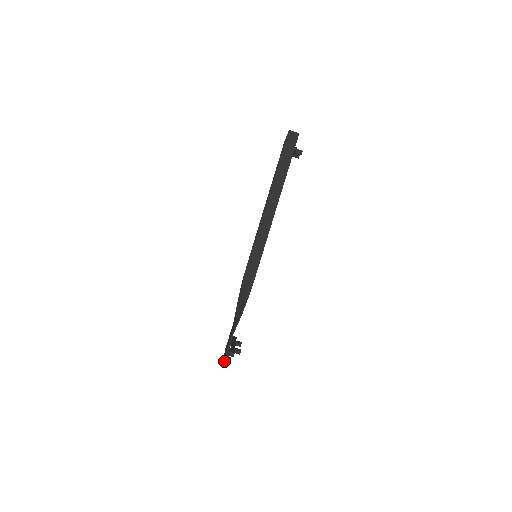
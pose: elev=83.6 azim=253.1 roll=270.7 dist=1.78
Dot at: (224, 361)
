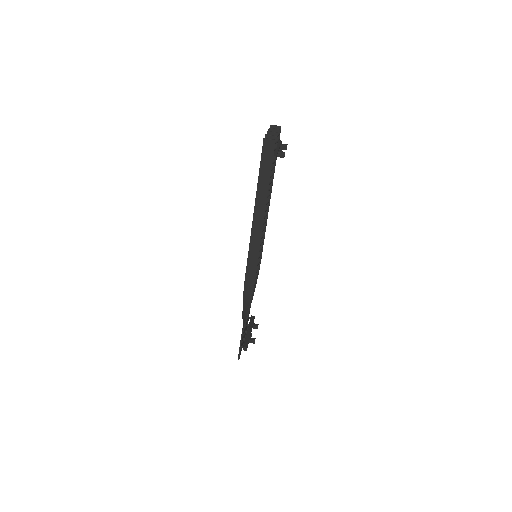
Dot at: (239, 355)
